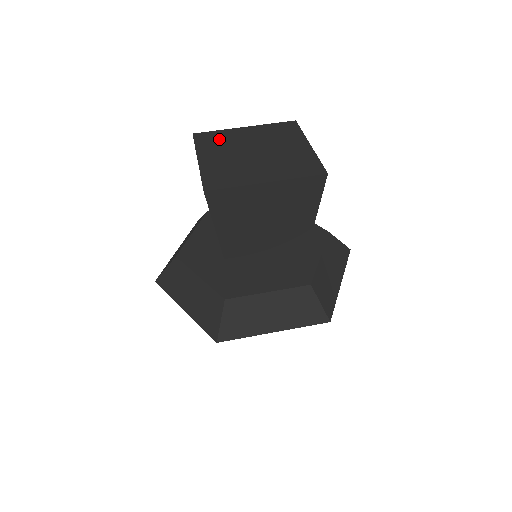
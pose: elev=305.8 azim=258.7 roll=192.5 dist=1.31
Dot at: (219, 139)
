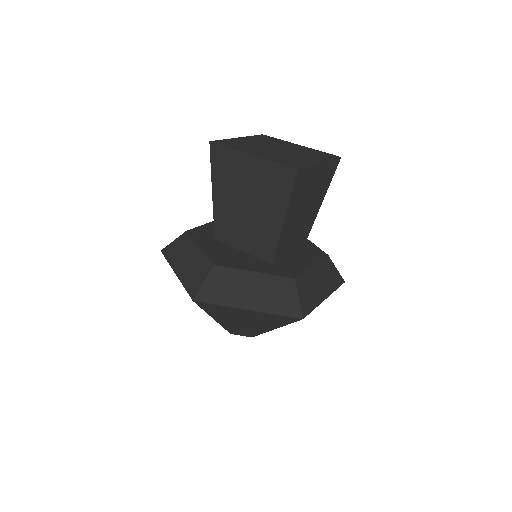
Dot at: (238, 144)
